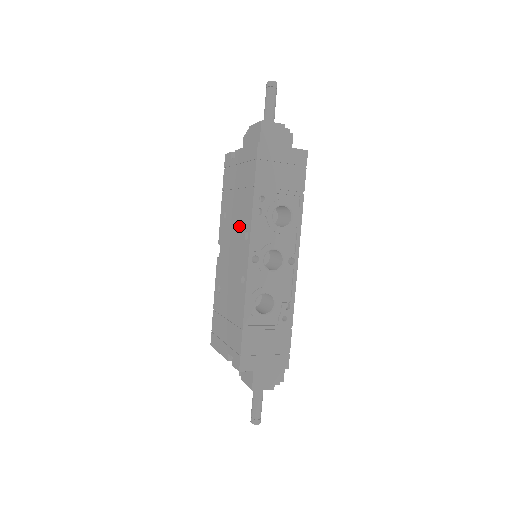
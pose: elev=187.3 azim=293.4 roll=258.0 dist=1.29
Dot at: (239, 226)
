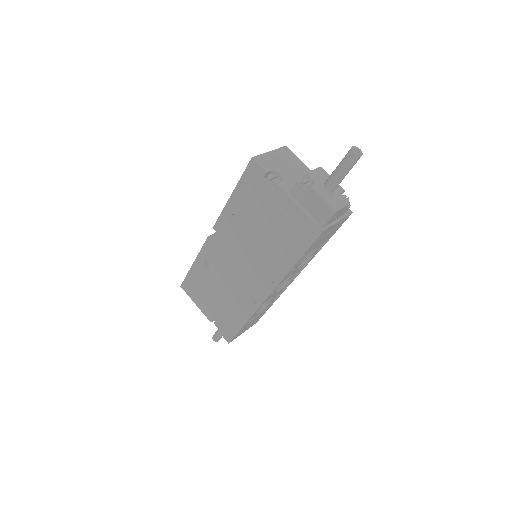
Dot at: (261, 259)
